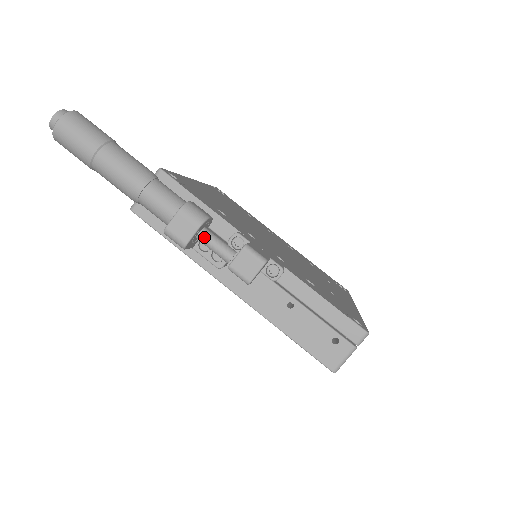
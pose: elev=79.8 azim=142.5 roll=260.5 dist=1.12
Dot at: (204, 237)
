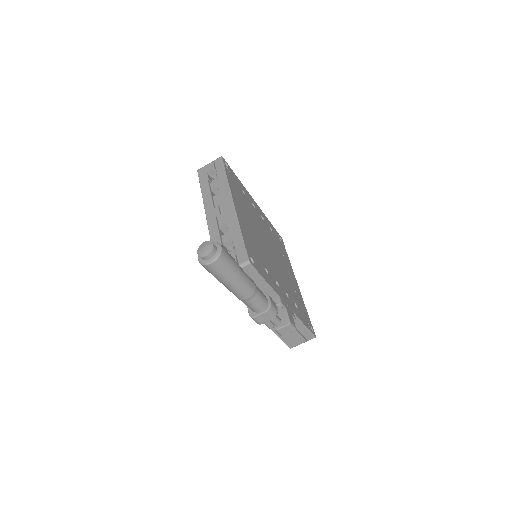
Dot at: occluded
